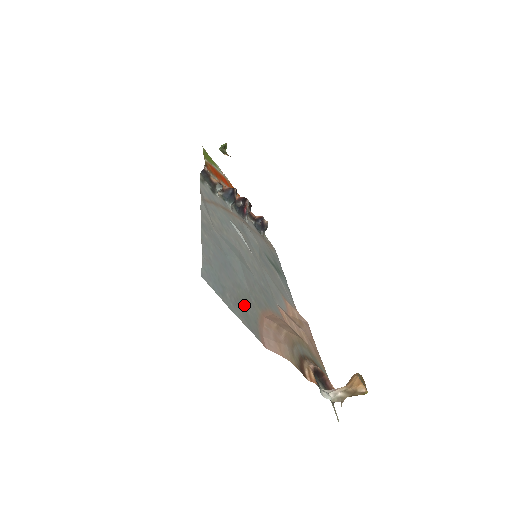
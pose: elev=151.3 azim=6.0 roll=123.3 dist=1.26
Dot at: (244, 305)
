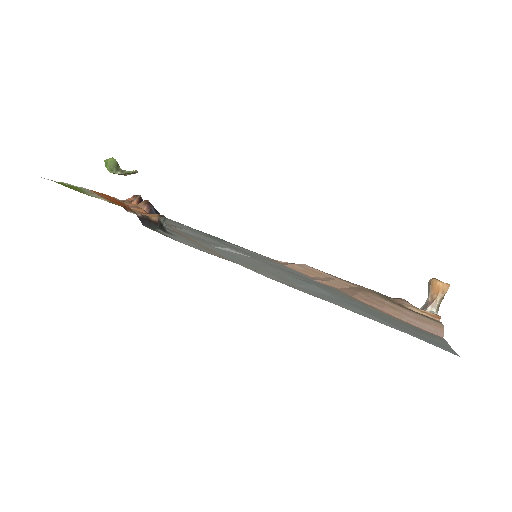
Dot at: (407, 326)
